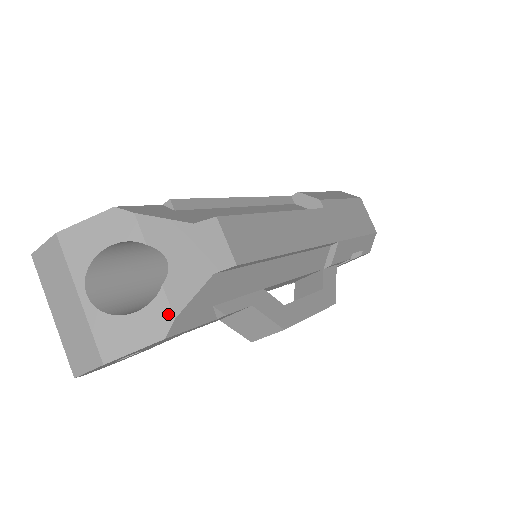
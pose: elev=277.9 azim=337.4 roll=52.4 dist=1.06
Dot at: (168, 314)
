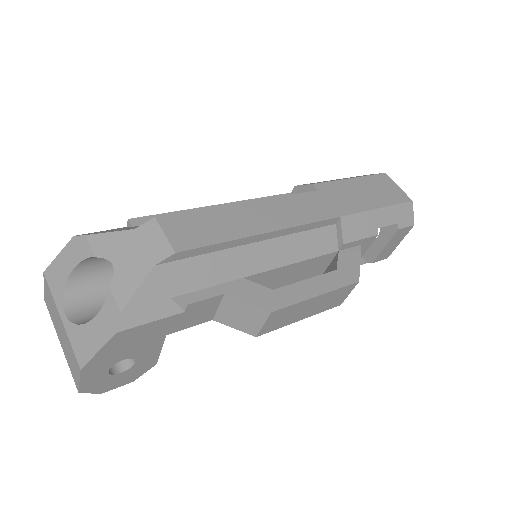
Dot at: (116, 310)
